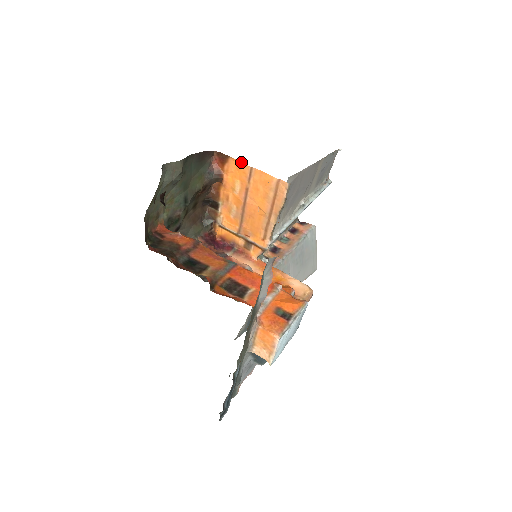
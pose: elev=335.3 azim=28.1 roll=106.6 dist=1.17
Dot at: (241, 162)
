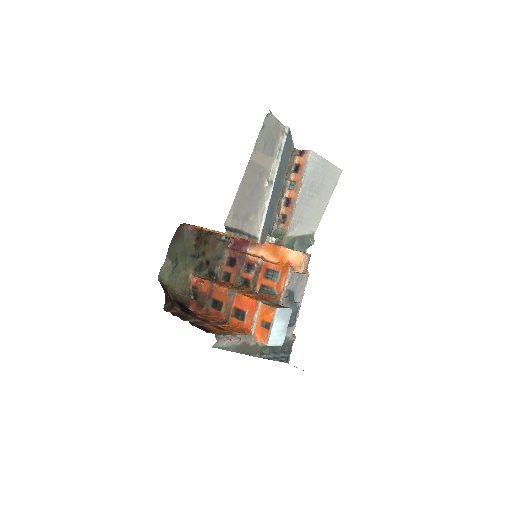
Dot at: occluded
